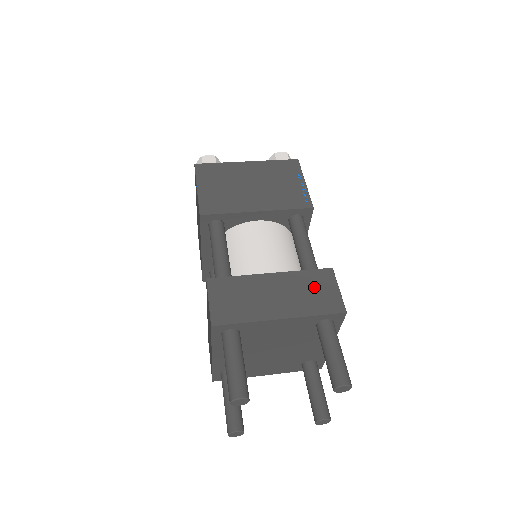
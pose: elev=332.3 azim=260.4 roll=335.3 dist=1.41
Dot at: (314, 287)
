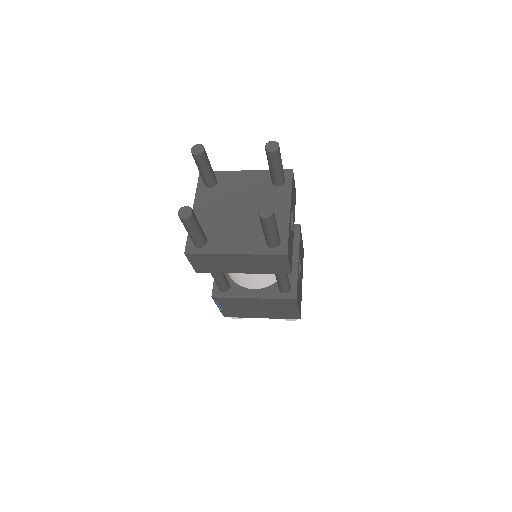
Dot at: occluded
